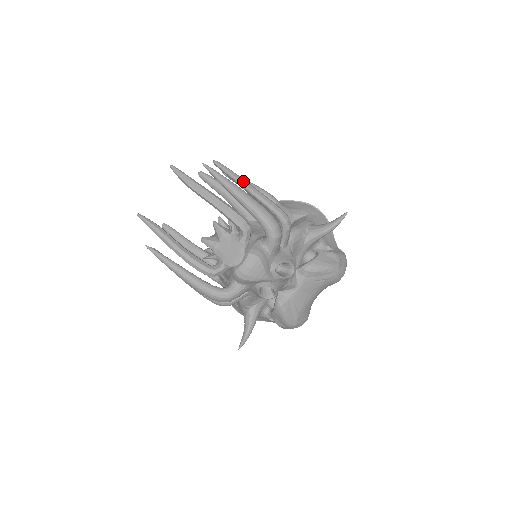
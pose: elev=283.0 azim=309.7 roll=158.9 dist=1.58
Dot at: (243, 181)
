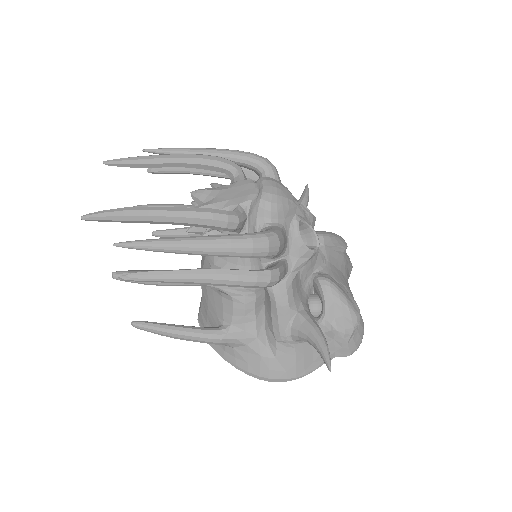
Dot at: occluded
